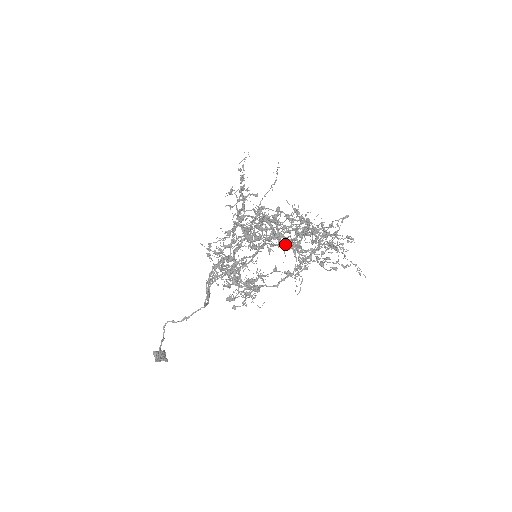
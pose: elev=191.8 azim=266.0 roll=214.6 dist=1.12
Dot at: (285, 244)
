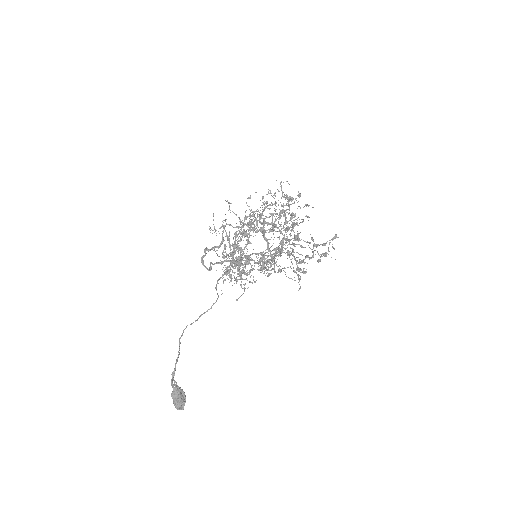
Dot at: (263, 222)
